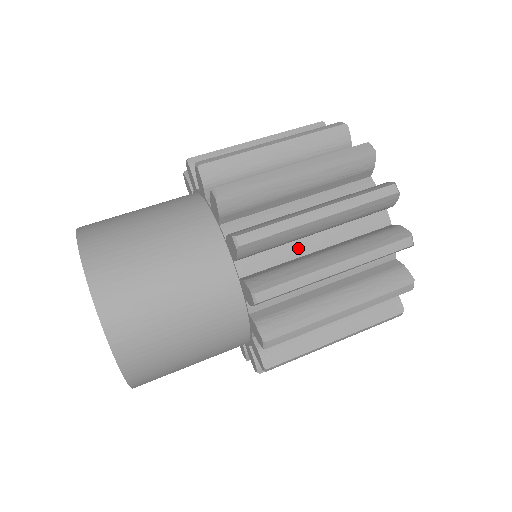
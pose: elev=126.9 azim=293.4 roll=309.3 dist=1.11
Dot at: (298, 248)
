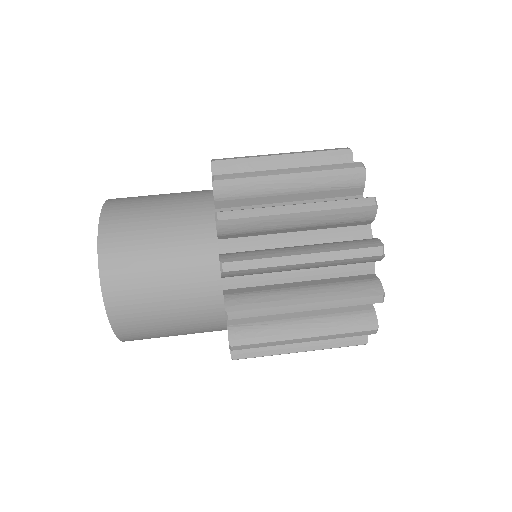
Dot at: (281, 276)
